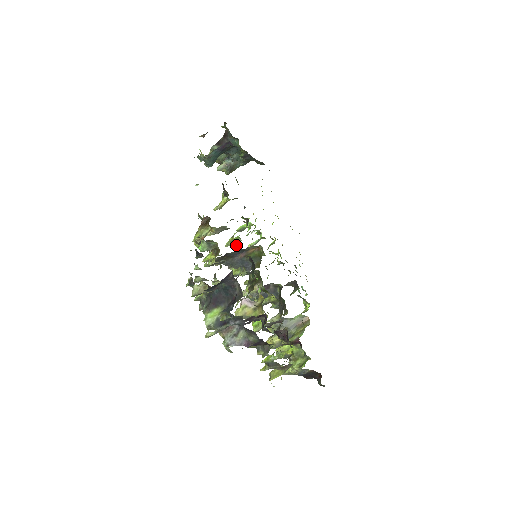
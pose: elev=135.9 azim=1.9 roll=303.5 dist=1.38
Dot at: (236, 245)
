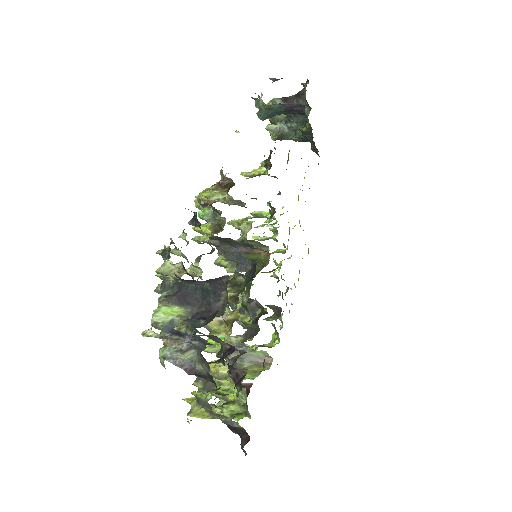
Dot at: (241, 229)
